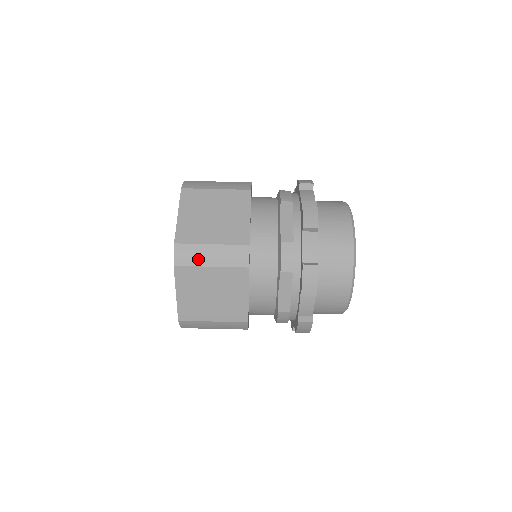
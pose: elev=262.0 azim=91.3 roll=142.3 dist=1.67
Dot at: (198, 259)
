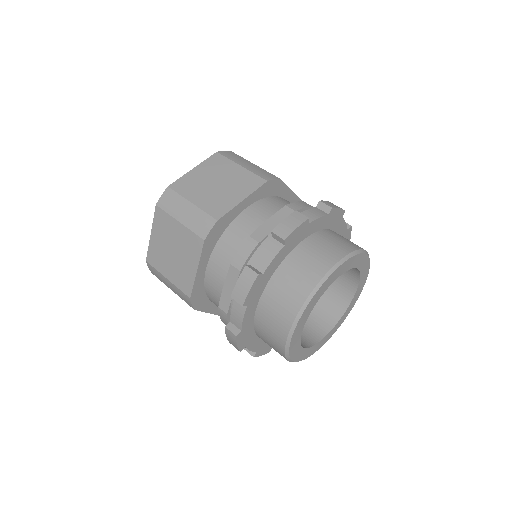
Dot at: (174, 209)
